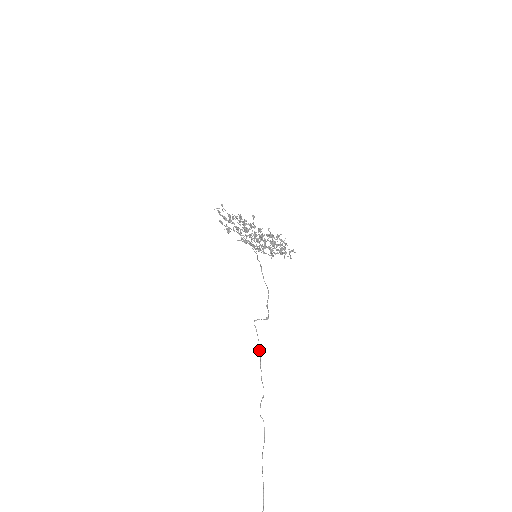
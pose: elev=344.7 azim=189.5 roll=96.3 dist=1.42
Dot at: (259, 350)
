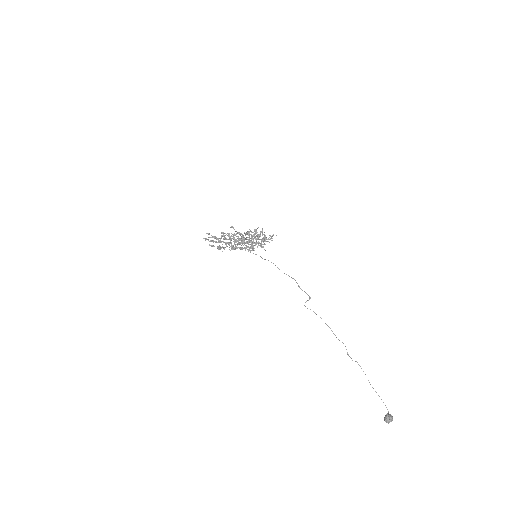
Dot at: (325, 323)
